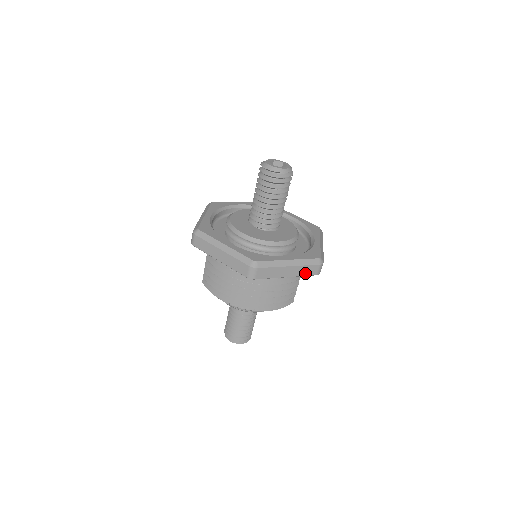
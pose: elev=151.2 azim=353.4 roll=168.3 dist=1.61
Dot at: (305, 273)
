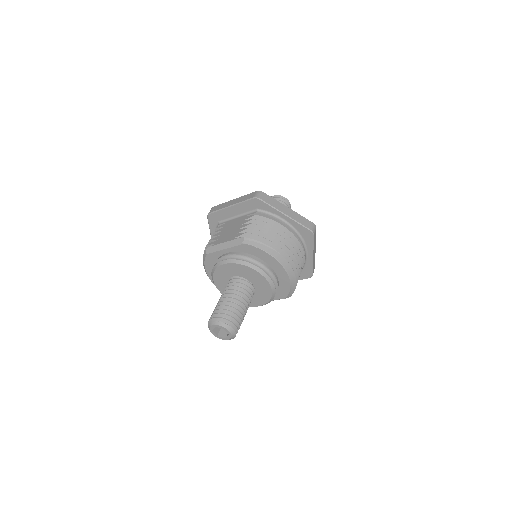
Dot at: (313, 265)
